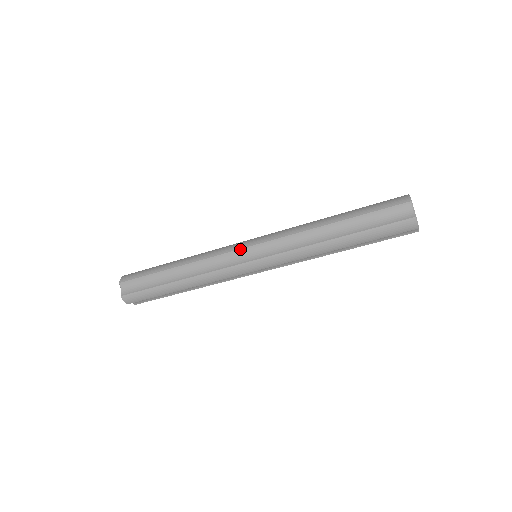
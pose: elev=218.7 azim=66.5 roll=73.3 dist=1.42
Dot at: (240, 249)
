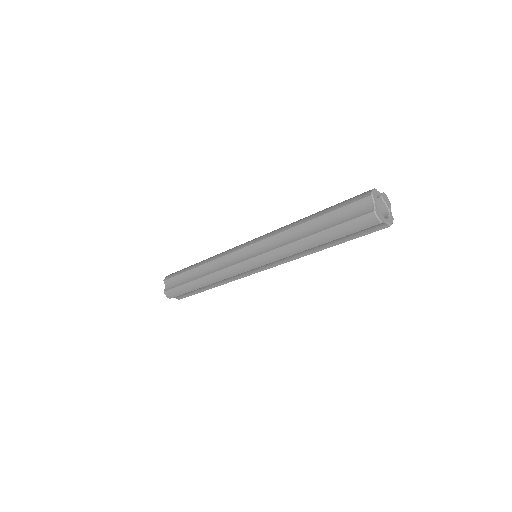
Dot at: (239, 250)
